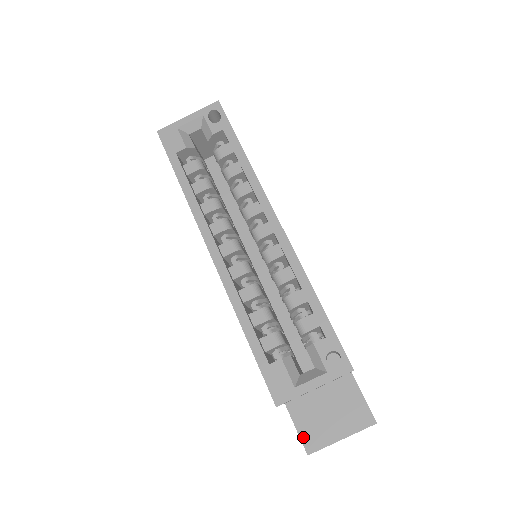
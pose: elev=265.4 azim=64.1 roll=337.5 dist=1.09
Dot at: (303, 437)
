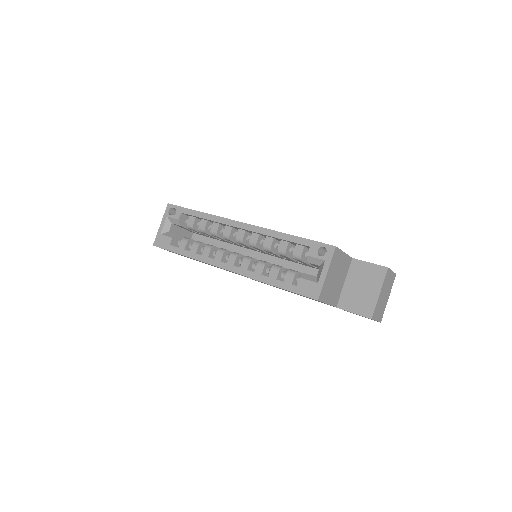
Dot at: (360, 313)
